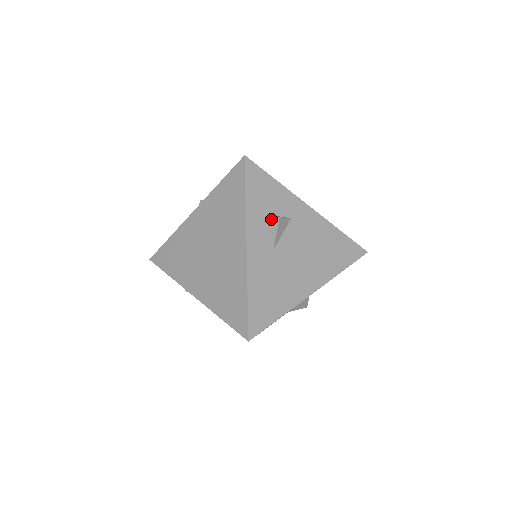
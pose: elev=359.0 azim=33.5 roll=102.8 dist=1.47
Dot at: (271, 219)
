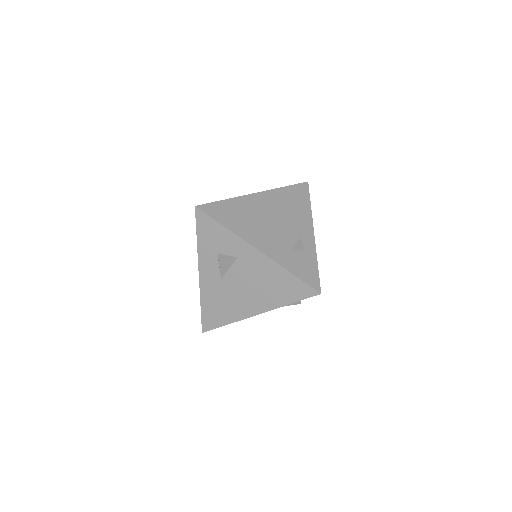
Dot at: (218, 257)
